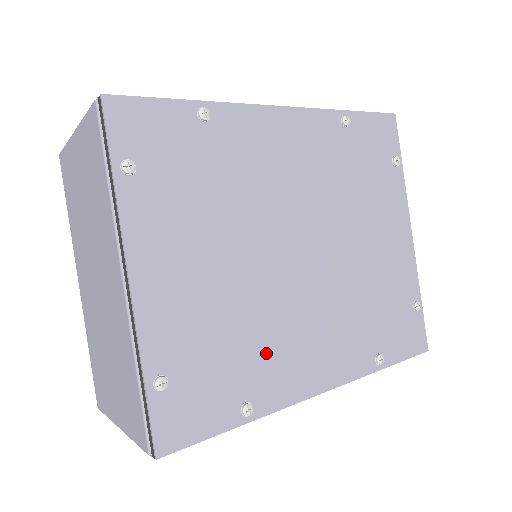
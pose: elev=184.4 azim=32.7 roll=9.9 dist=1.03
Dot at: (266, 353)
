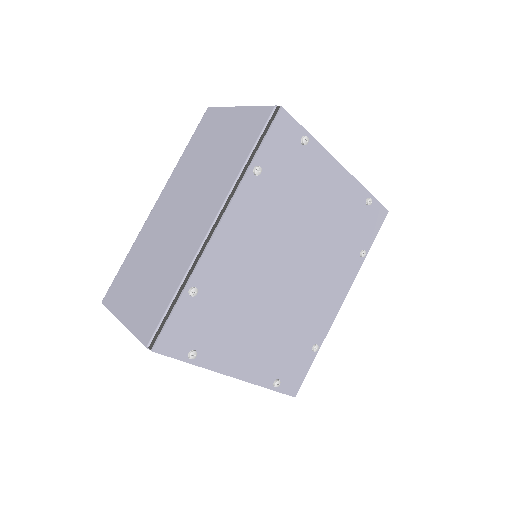
Dot at: (307, 324)
